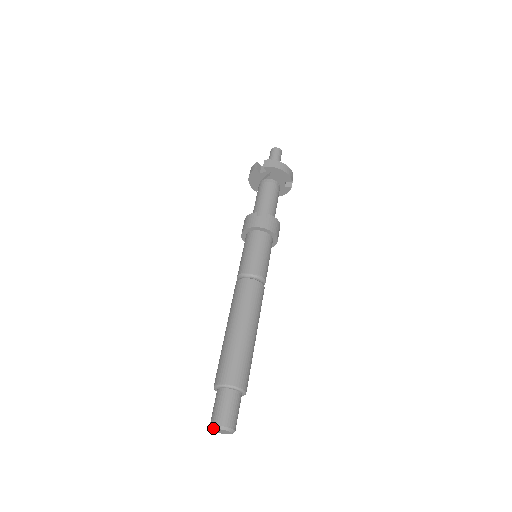
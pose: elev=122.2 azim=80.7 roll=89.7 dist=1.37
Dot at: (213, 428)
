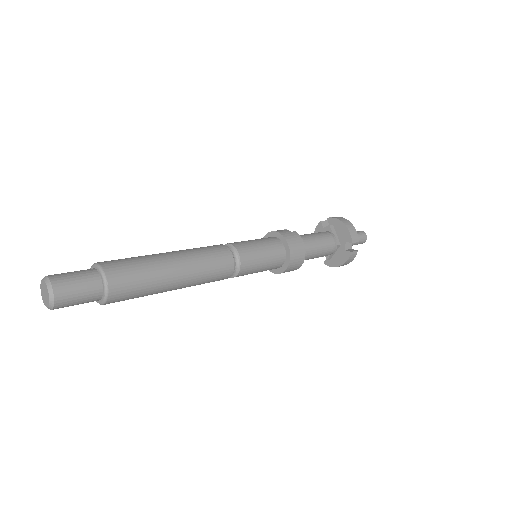
Dot at: (41, 281)
